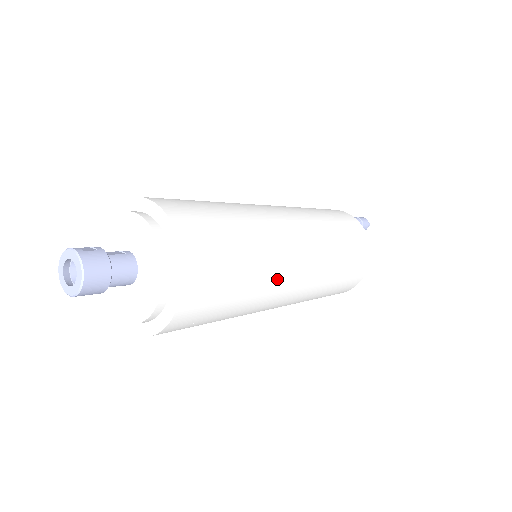
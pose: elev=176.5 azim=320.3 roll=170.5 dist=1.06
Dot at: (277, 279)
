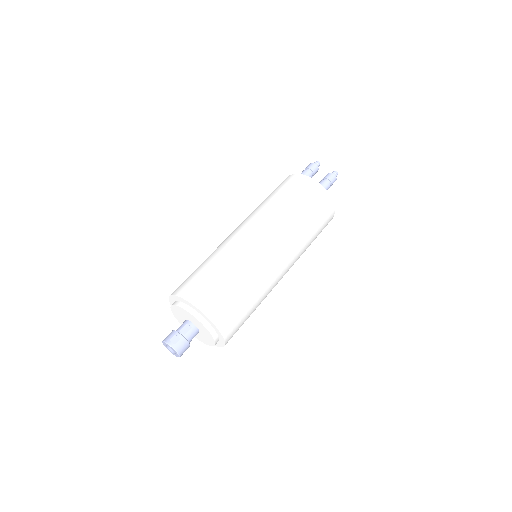
Dot at: occluded
